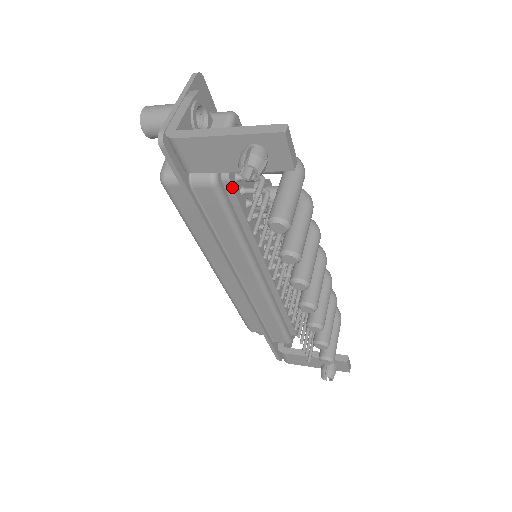
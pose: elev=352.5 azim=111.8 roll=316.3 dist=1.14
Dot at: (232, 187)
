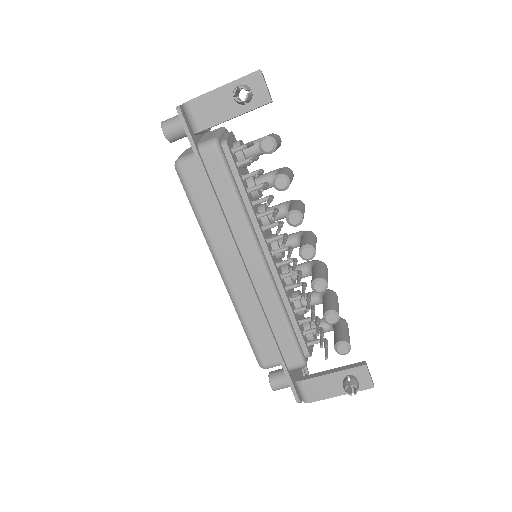
Dot at: (230, 152)
